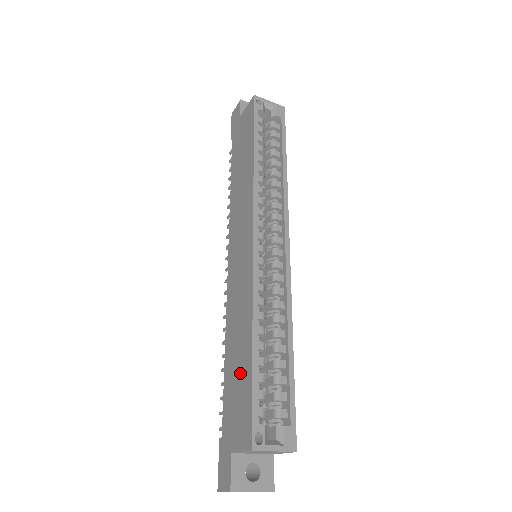
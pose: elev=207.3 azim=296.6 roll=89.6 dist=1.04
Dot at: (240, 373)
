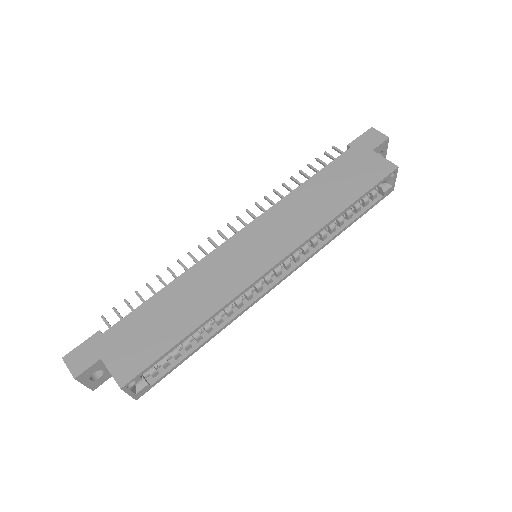
Dot at: (163, 327)
